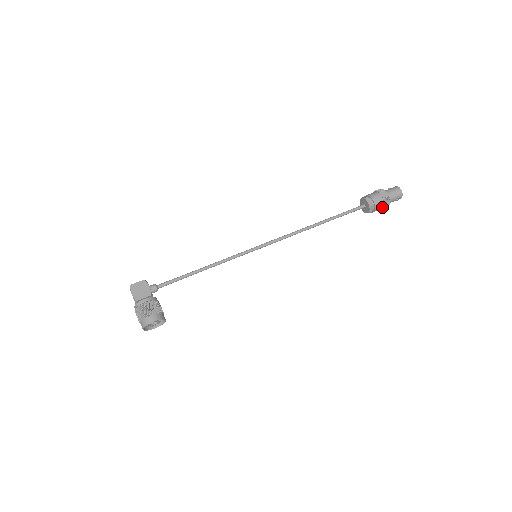
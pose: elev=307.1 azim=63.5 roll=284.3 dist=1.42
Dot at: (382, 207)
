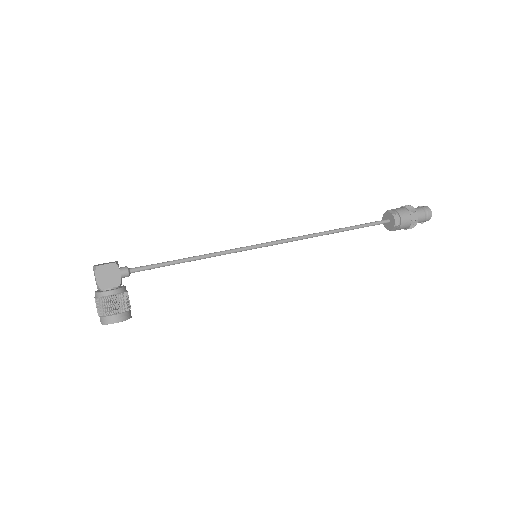
Dot at: (405, 228)
